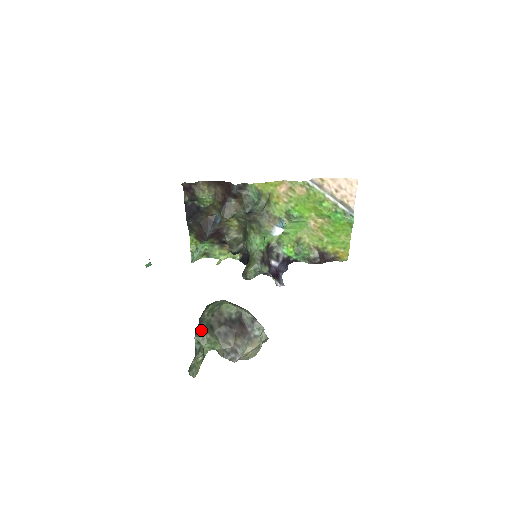
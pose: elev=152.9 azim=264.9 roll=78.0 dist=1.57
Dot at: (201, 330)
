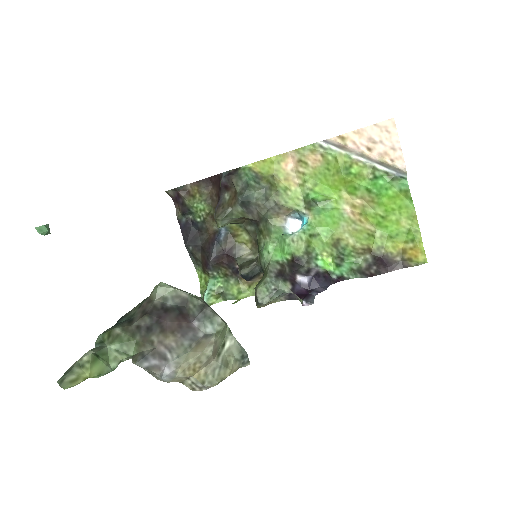
Dot at: (113, 326)
